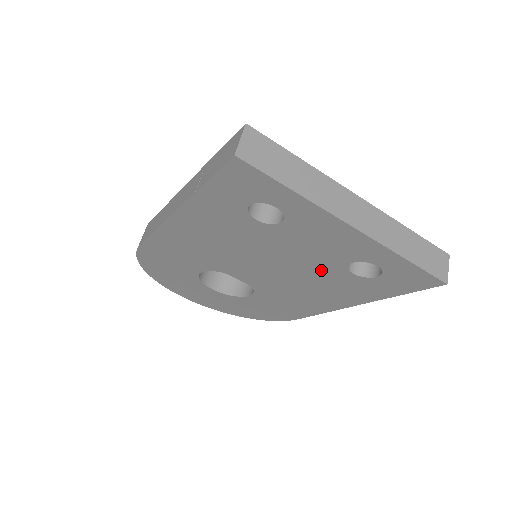
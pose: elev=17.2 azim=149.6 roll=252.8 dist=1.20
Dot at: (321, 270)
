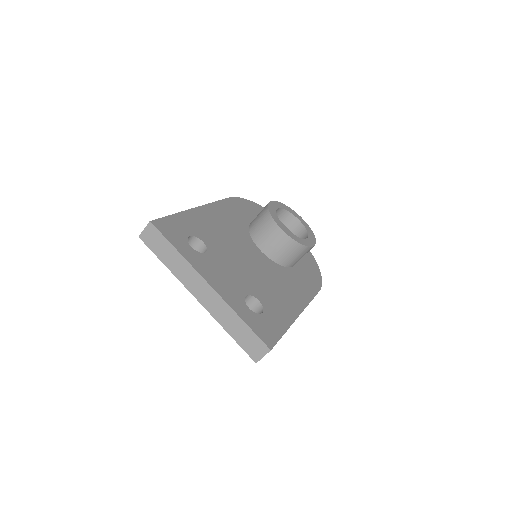
Dot at: occluded
